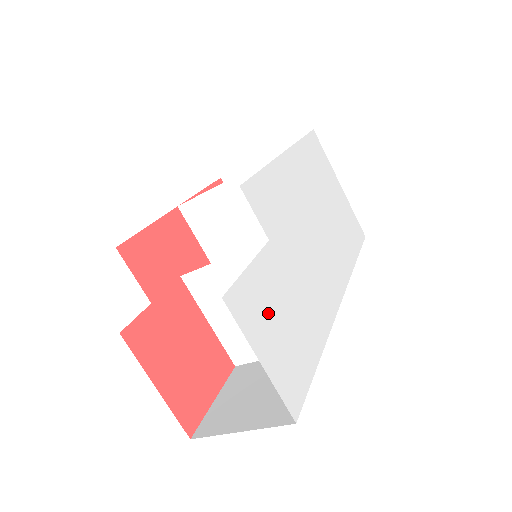
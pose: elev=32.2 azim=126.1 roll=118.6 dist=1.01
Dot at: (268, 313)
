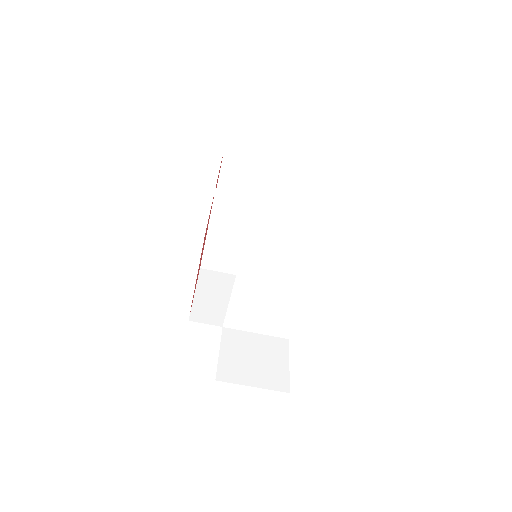
Dot at: occluded
